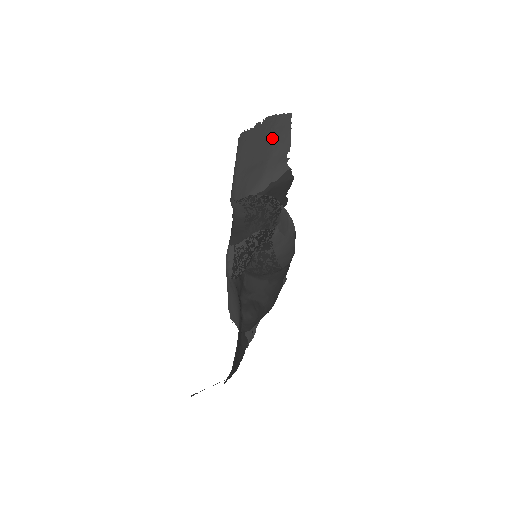
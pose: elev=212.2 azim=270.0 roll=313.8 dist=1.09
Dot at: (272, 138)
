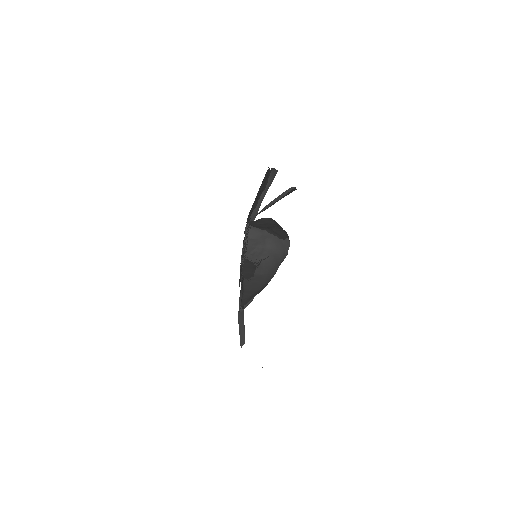
Dot at: occluded
